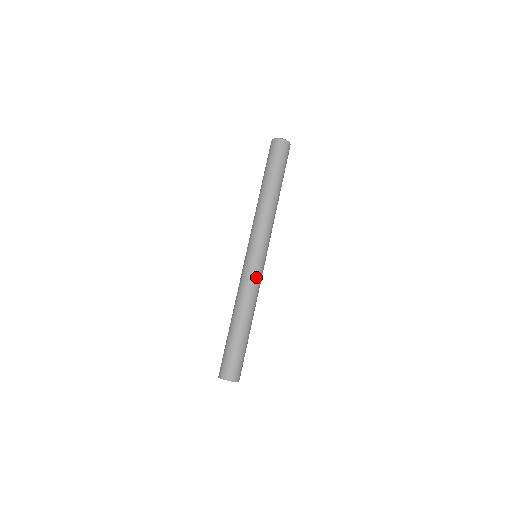
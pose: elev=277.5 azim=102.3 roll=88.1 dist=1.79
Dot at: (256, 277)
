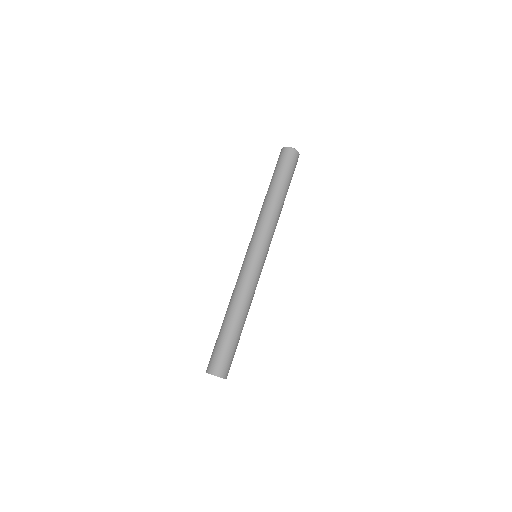
Dot at: (251, 274)
